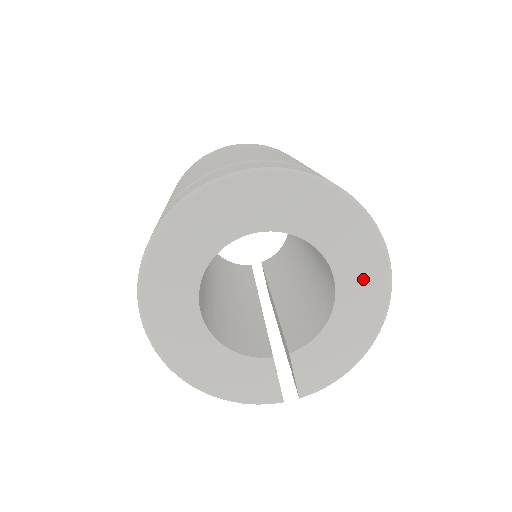
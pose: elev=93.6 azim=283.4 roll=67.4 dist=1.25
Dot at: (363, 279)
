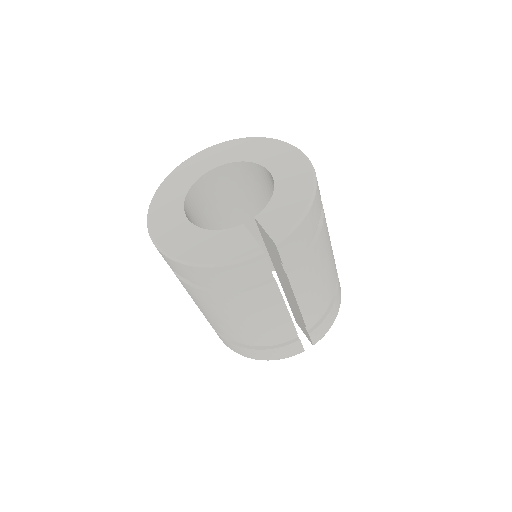
Dot at: (287, 163)
